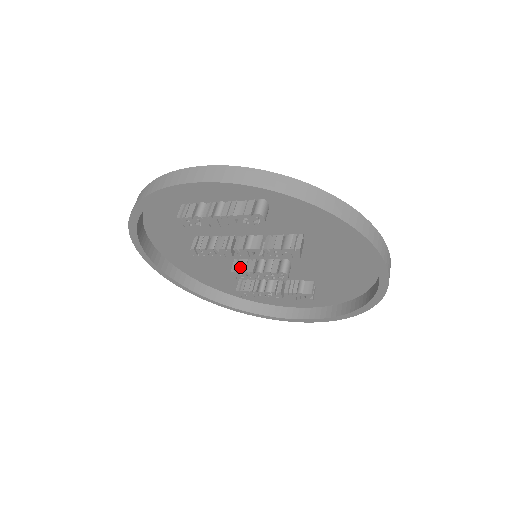
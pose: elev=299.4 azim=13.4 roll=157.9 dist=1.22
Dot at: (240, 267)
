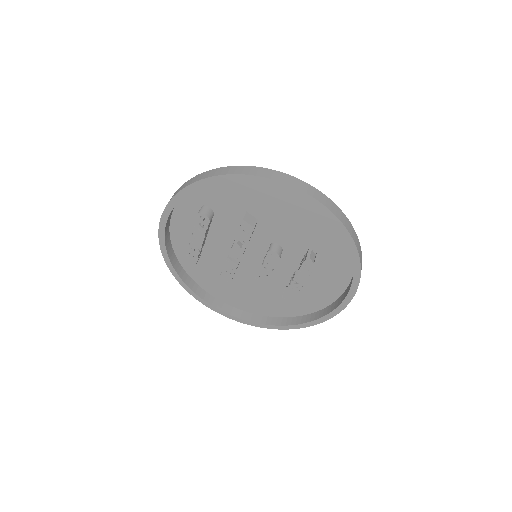
Dot at: occluded
